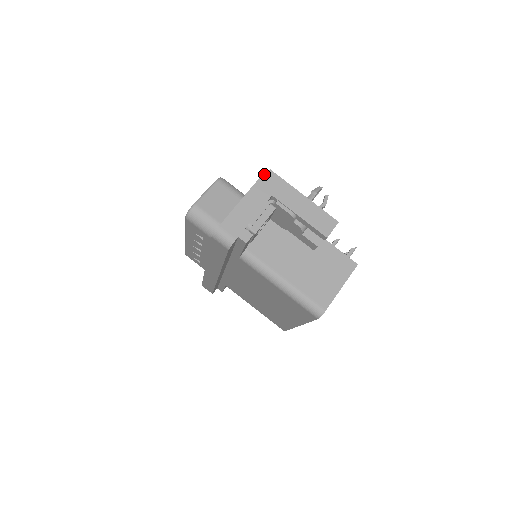
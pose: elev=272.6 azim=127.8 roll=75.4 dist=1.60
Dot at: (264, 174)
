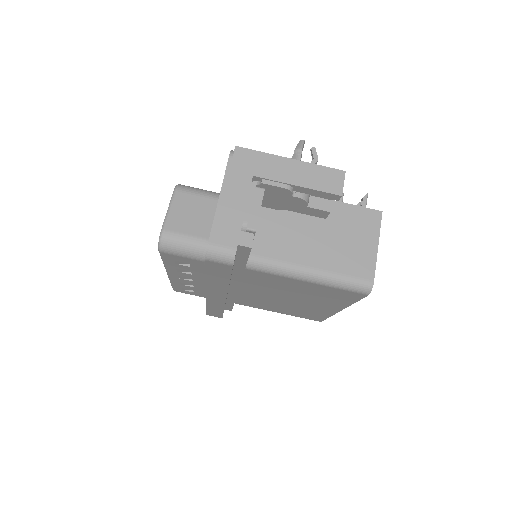
Dot at: (231, 155)
